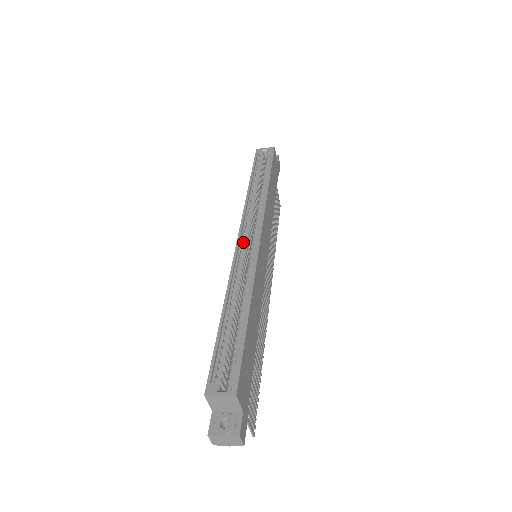
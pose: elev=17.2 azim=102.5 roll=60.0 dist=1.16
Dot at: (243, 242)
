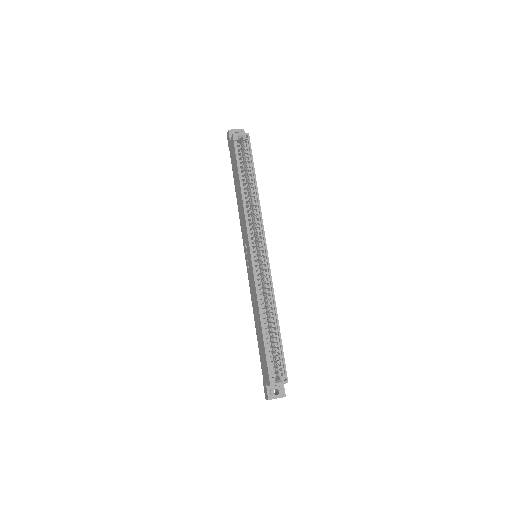
Dot at: (254, 256)
